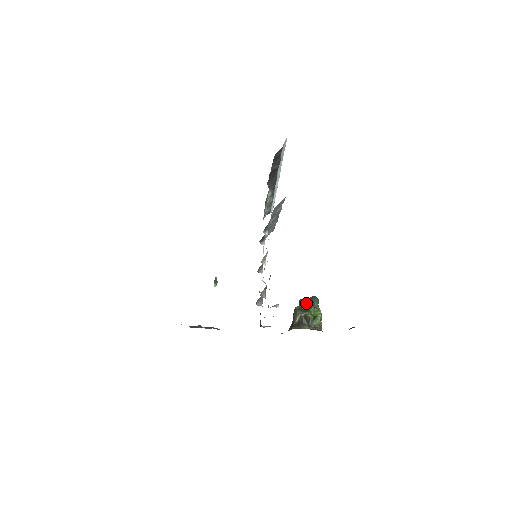
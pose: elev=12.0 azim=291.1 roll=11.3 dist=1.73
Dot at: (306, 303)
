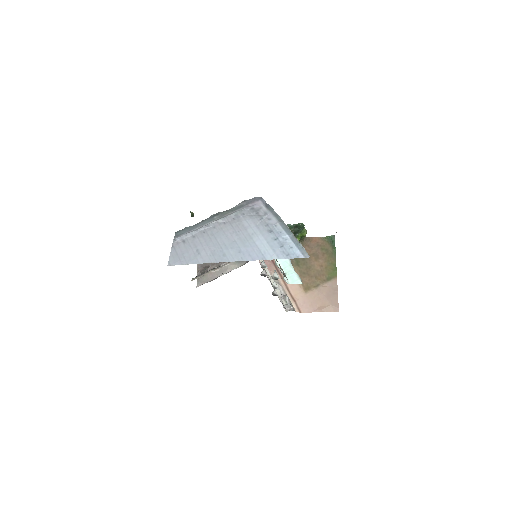
Dot at: (294, 231)
